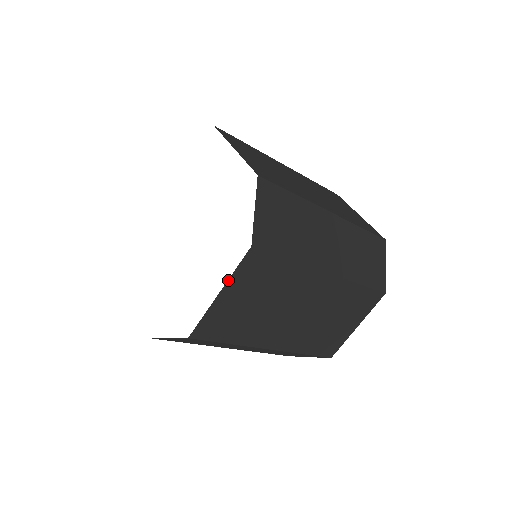
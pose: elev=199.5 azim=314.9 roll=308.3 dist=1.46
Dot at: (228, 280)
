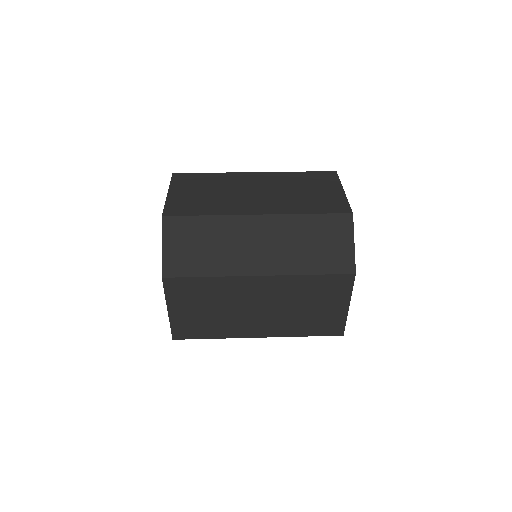
Dot at: occluded
